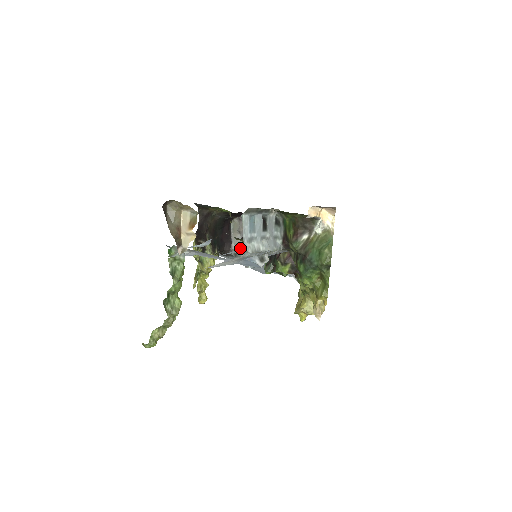
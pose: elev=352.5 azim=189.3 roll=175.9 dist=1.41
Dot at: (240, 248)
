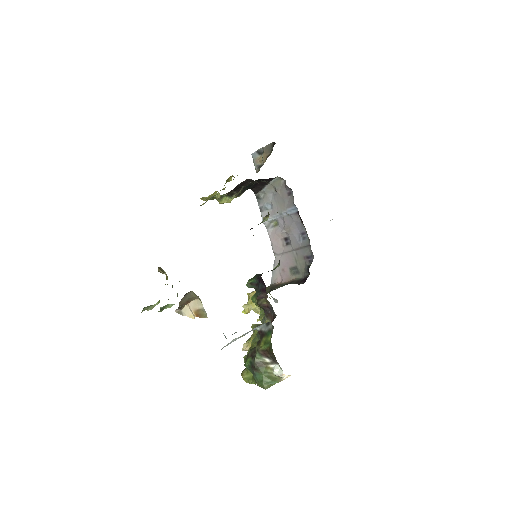
Dot at: occluded
